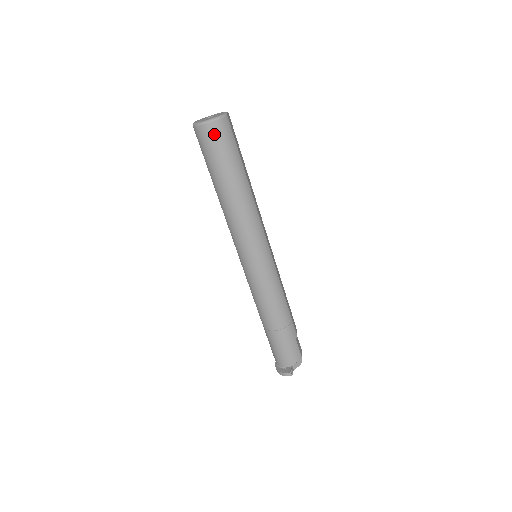
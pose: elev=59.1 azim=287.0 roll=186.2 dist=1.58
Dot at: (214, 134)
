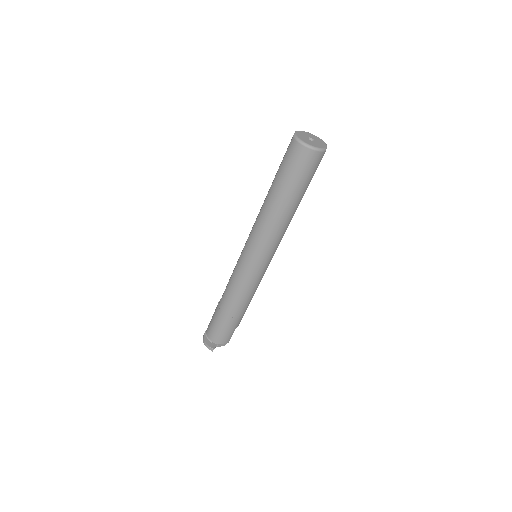
Dot at: (305, 159)
